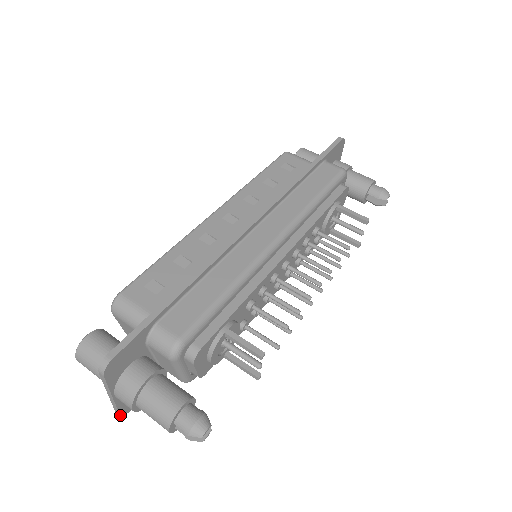
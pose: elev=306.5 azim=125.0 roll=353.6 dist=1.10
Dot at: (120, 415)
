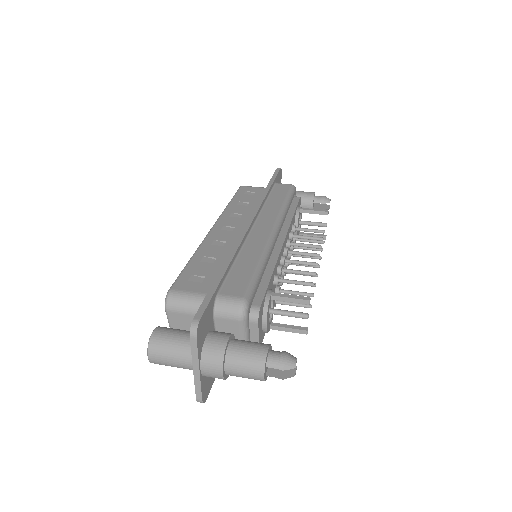
Dot at: (202, 401)
